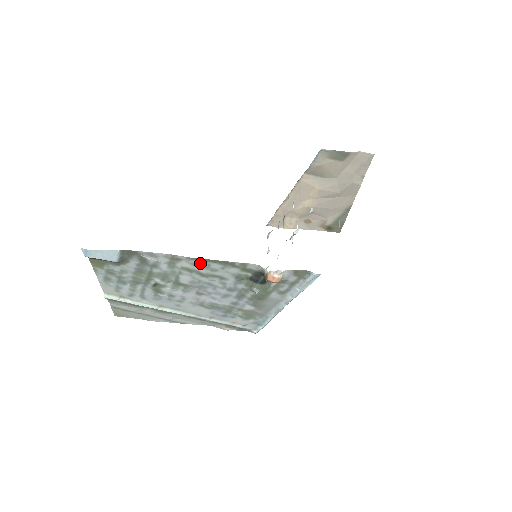
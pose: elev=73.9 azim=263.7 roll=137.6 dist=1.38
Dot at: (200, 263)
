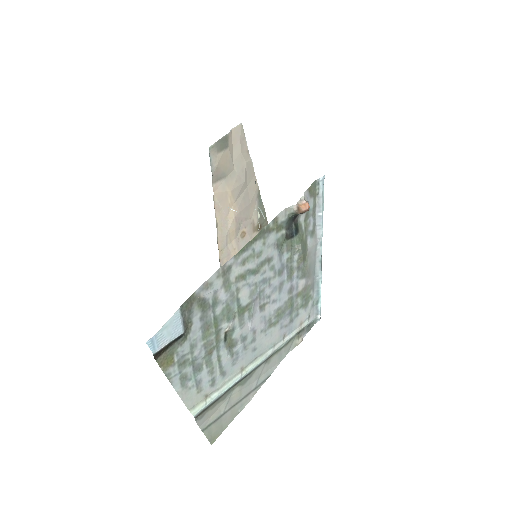
Dot at: (246, 255)
